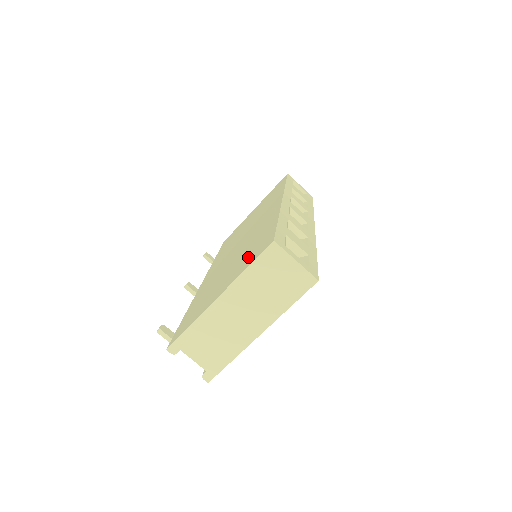
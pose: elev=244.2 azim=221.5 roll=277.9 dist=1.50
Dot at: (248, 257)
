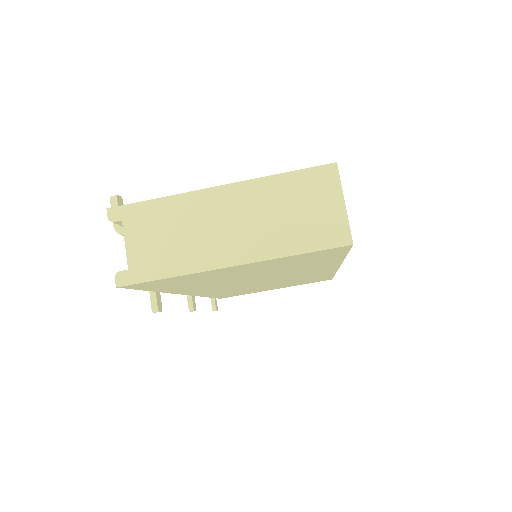
Dot at: occluded
